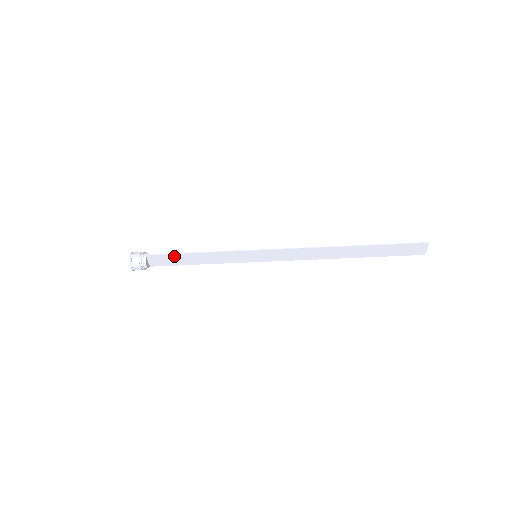
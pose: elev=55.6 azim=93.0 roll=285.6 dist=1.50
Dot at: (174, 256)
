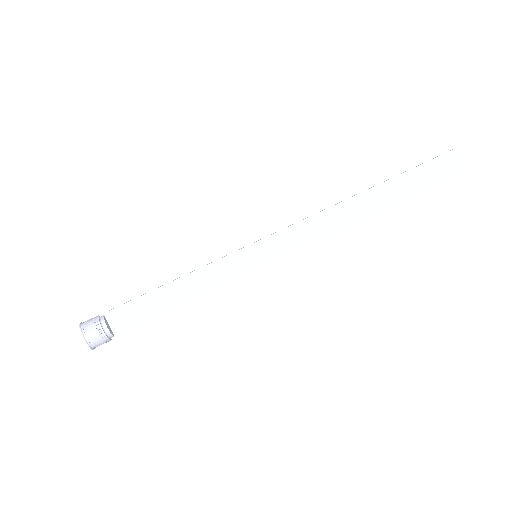
Dot at: (144, 300)
